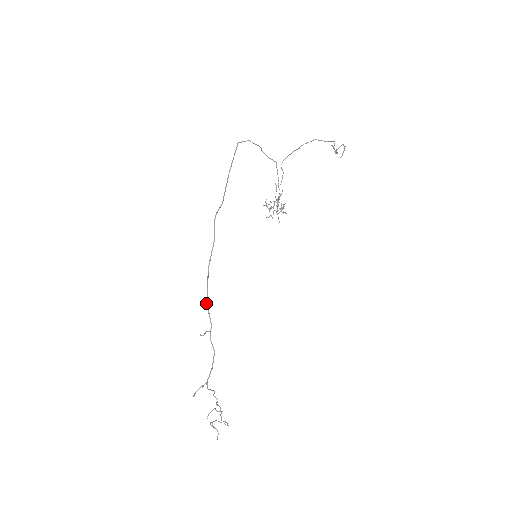
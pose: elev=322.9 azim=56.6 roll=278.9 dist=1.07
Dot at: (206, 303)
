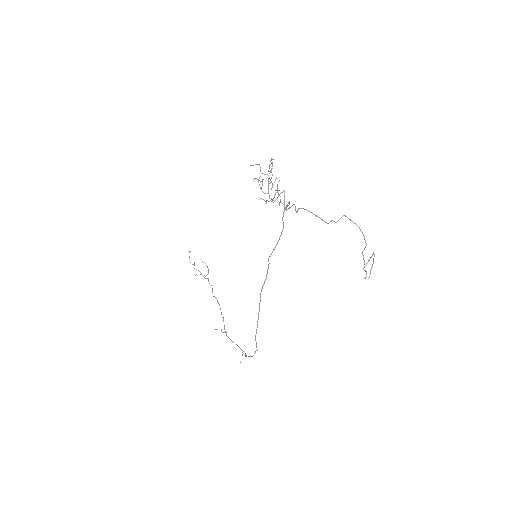
Dot at: occluded
